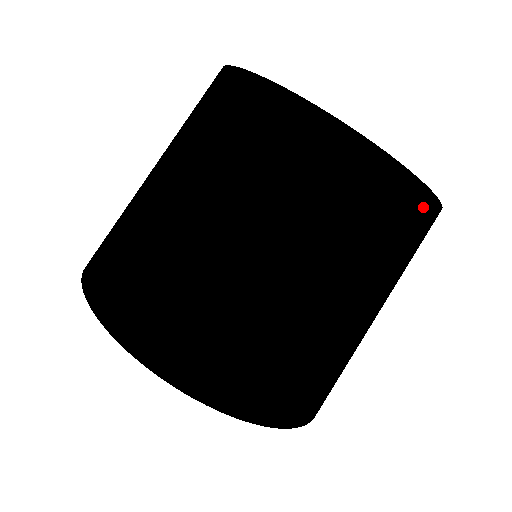
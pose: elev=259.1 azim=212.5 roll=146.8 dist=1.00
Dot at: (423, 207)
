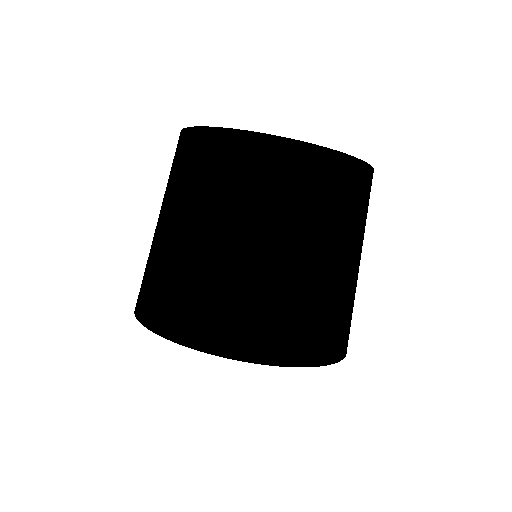
Dot at: (326, 162)
